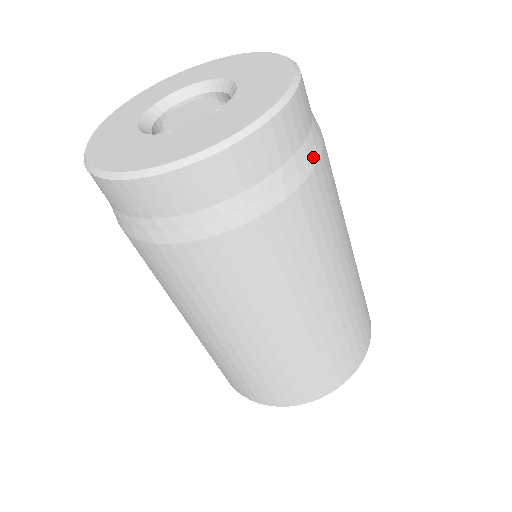
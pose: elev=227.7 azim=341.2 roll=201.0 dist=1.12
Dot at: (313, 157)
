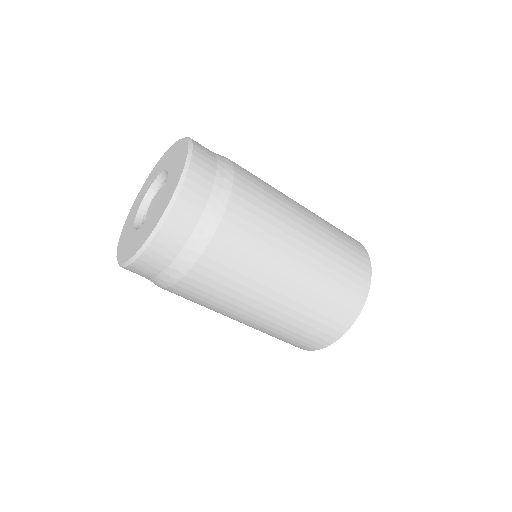
Dot at: (219, 210)
